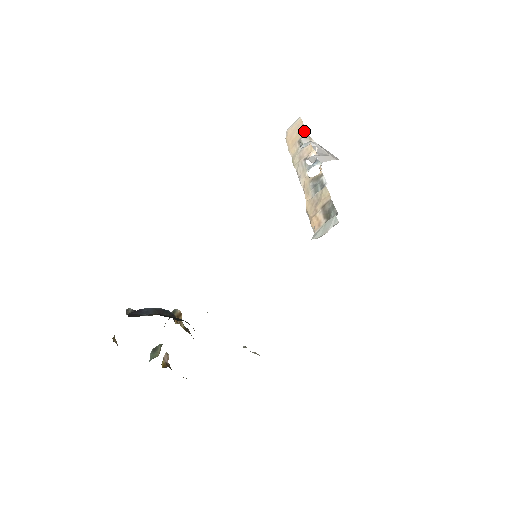
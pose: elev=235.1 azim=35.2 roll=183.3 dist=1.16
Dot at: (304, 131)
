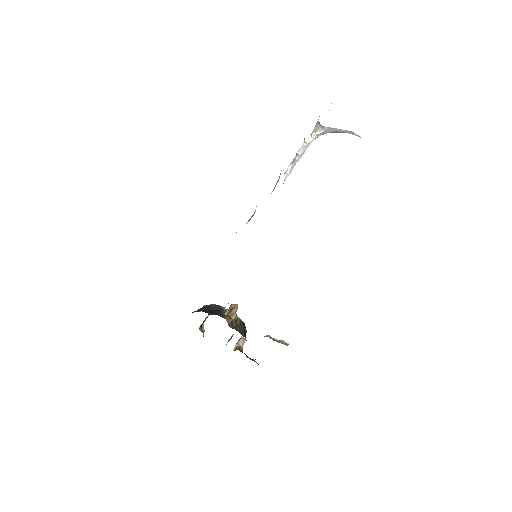
Dot at: (319, 116)
